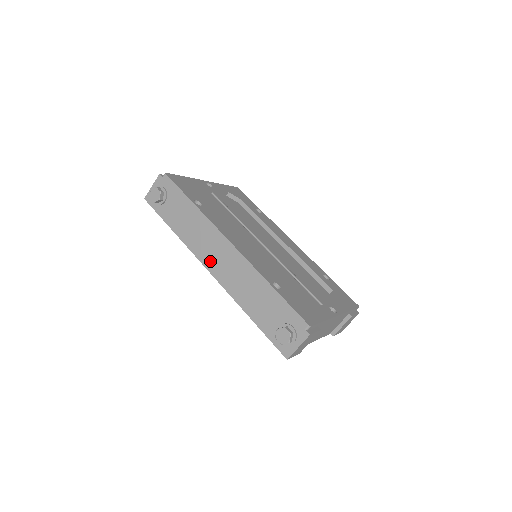
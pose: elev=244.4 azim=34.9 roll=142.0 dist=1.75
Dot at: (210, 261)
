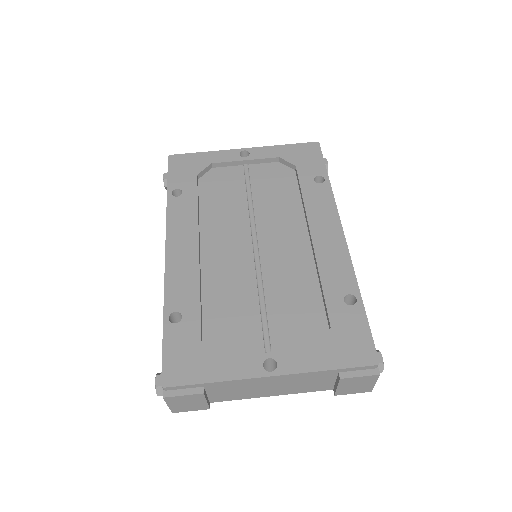
Dot at: occluded
